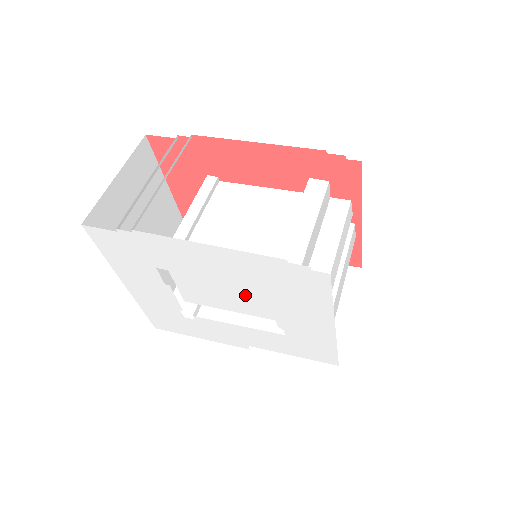
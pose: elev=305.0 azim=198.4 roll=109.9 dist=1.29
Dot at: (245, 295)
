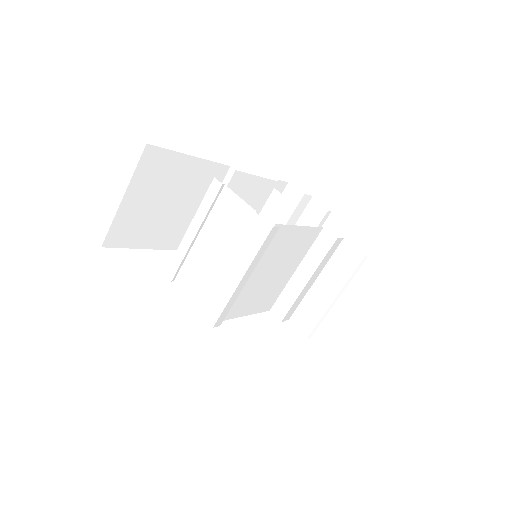
Dot at: occluded
